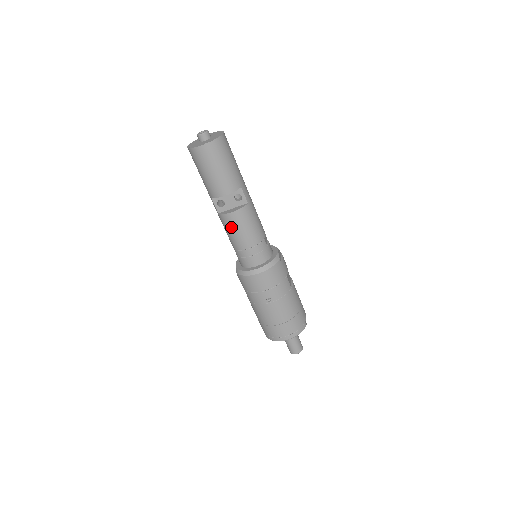
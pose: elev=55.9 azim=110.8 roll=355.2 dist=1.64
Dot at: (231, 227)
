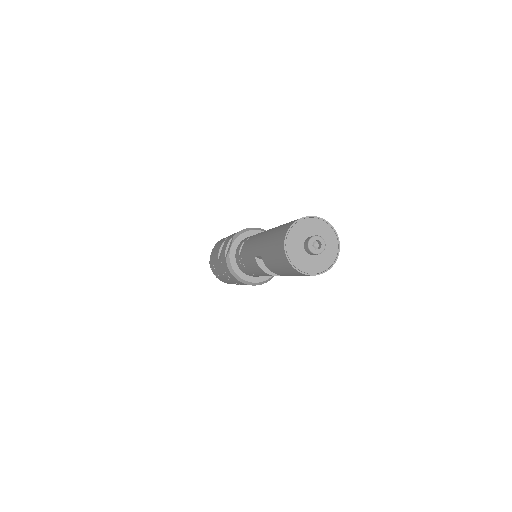
Dot at: (256, 270)
